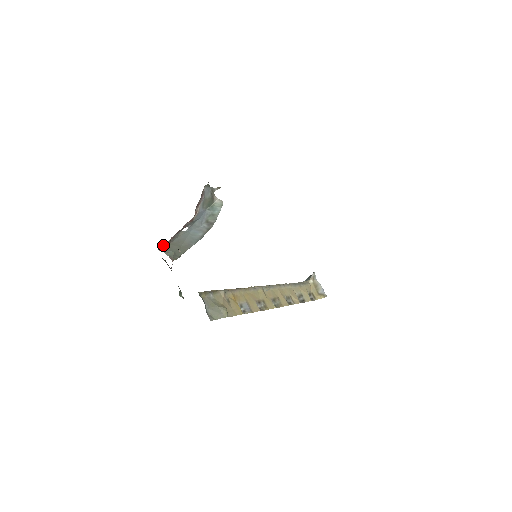
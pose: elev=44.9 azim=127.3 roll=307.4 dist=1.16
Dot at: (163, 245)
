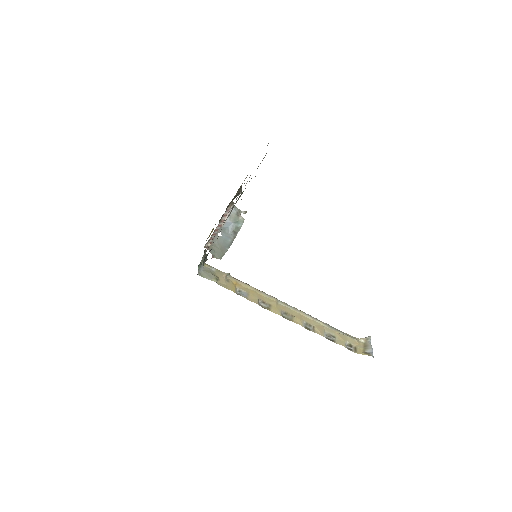
Dot at: occluded
